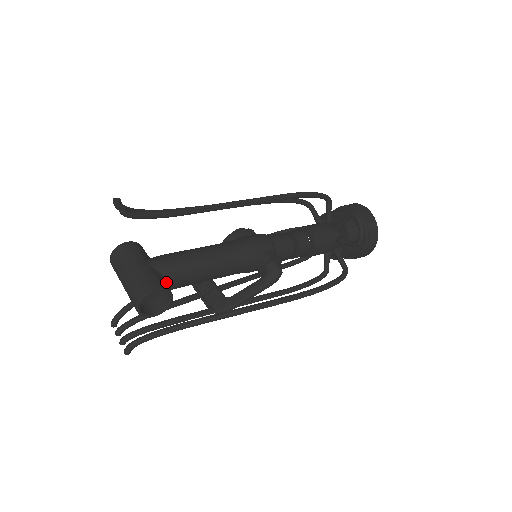
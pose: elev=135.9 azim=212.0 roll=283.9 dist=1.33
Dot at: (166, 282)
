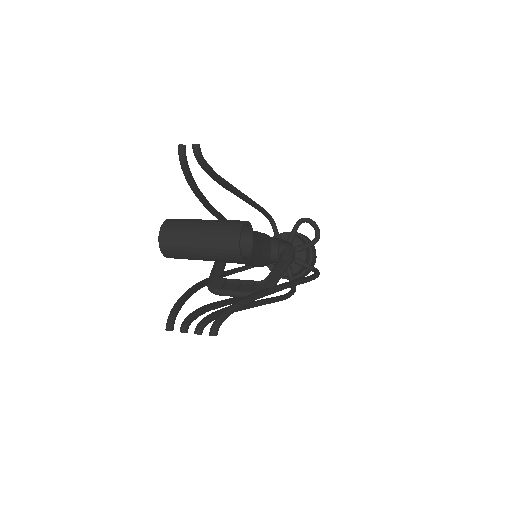
Dot at: occluded
